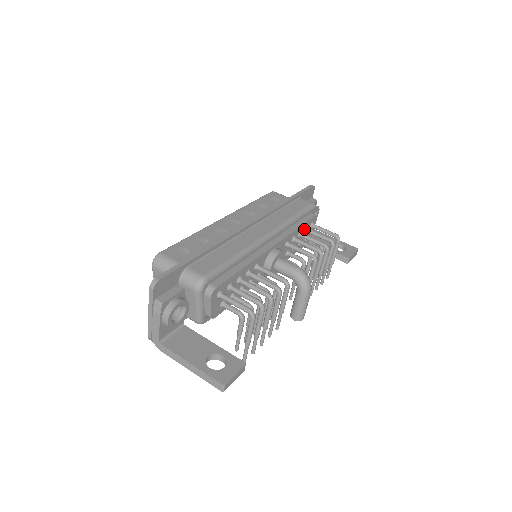
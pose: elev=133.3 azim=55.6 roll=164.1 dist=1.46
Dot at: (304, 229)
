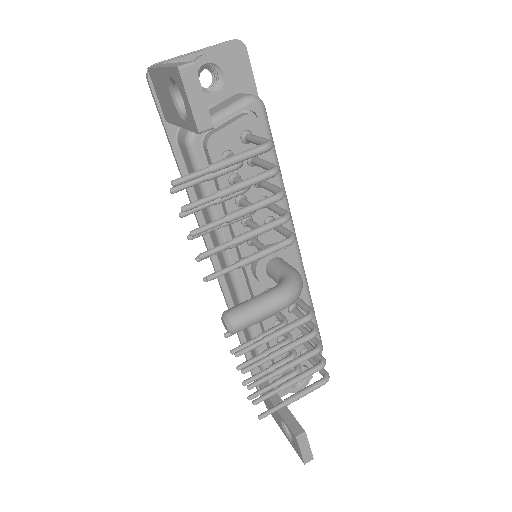
Dot at: (302, 333)
